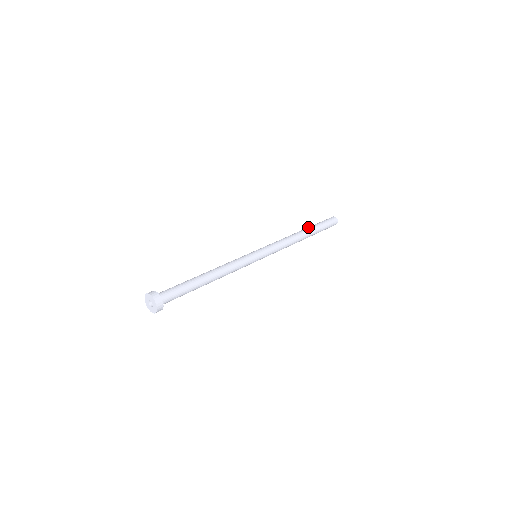
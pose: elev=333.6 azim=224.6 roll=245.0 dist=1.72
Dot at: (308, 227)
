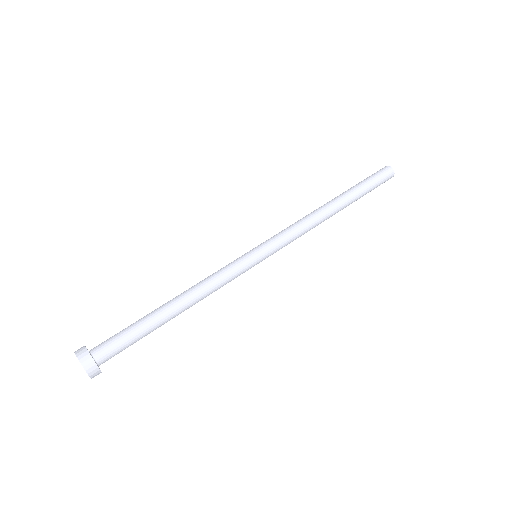
Dot at: occluded
